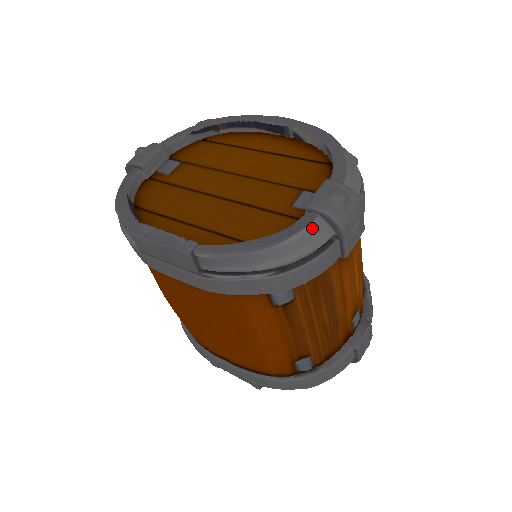
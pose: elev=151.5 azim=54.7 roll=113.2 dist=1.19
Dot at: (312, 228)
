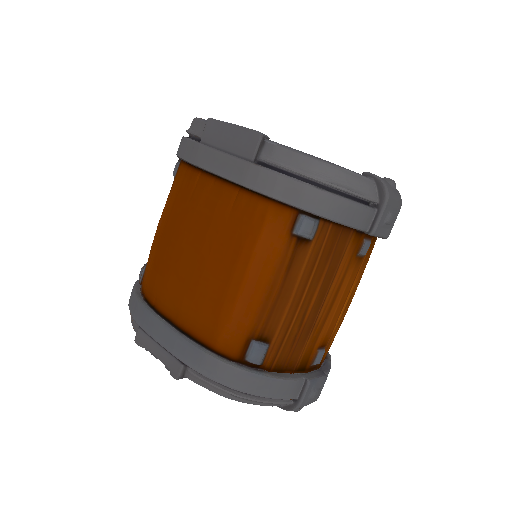
Dot at: (366, 180)
